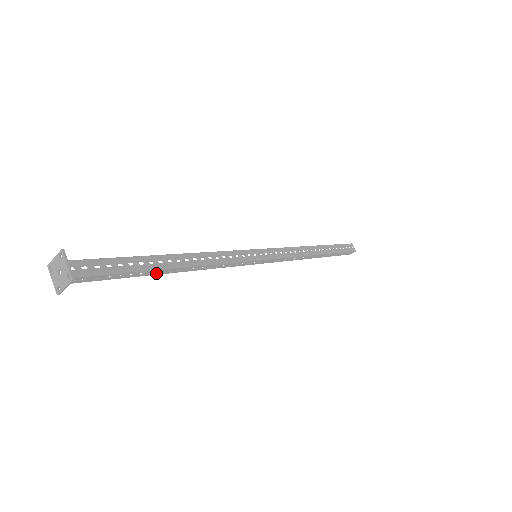
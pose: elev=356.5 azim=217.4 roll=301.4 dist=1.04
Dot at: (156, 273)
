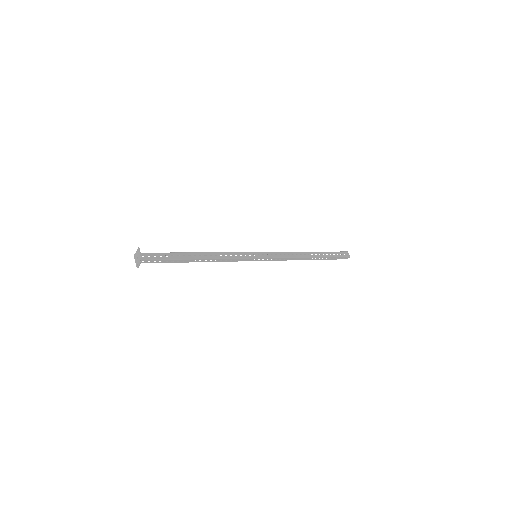
Dot at: (187, 261)
